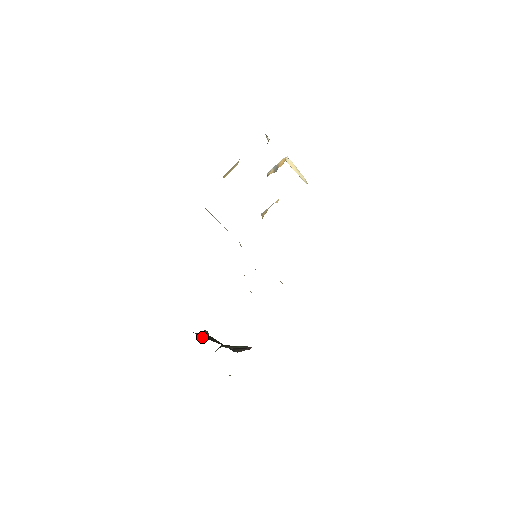
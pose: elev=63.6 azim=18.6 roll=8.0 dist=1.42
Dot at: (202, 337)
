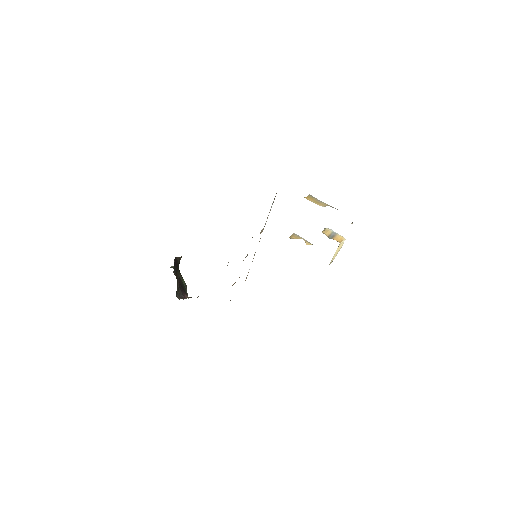
Dot at: (175, 267)
